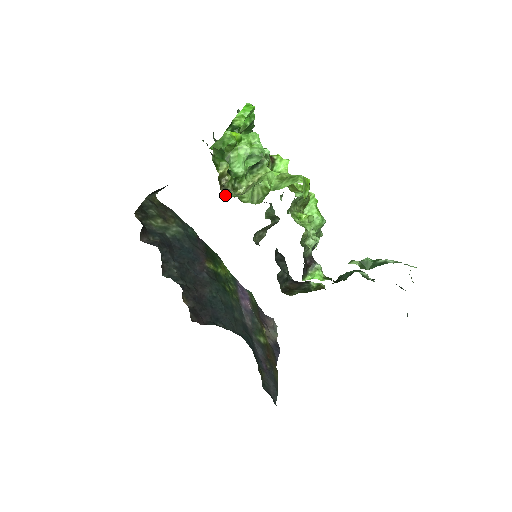
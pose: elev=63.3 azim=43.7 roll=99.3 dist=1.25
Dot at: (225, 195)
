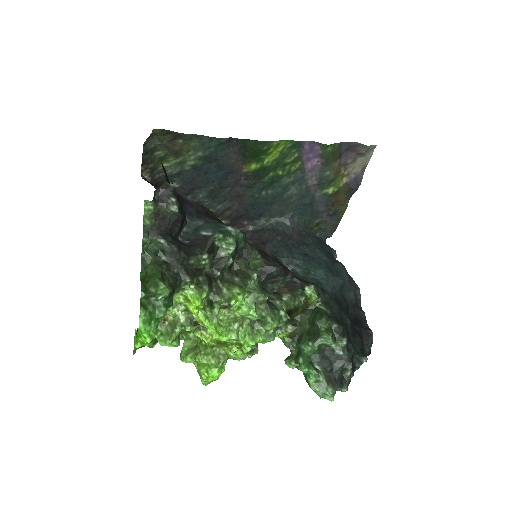
Dot at: occluded
